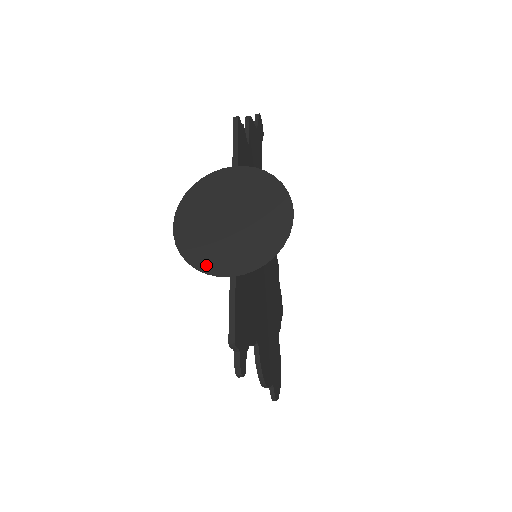
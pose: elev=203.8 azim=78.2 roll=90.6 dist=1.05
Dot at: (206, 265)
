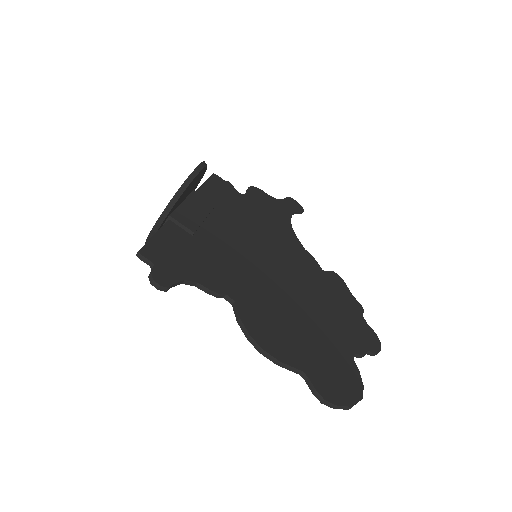
Dot at: occluded
